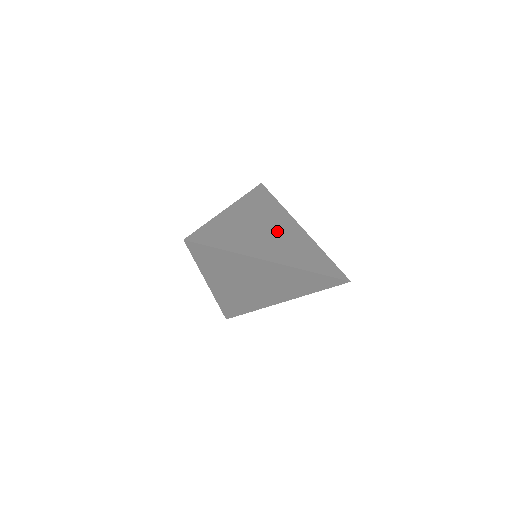
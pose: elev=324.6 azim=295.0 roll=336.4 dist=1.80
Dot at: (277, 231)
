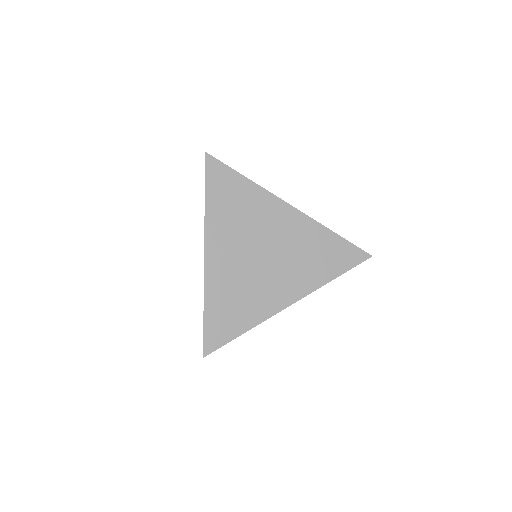
Dot at: occluded
